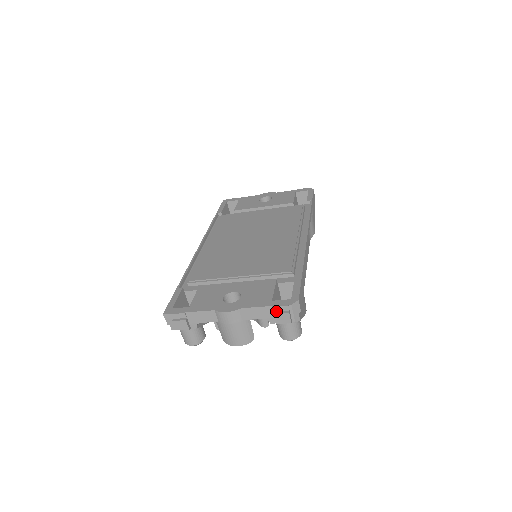
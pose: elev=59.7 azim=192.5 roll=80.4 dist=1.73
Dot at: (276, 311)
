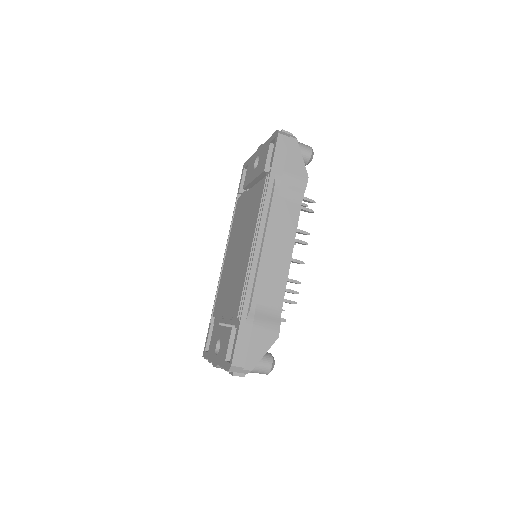
Dot at: occluded
